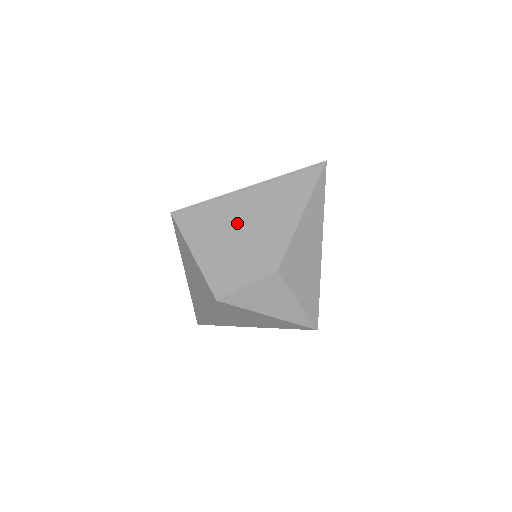
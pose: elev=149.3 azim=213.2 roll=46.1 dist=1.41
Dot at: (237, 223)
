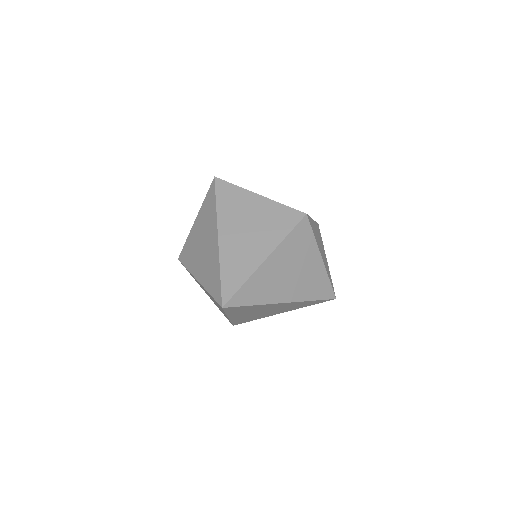
Dot at: occluded
